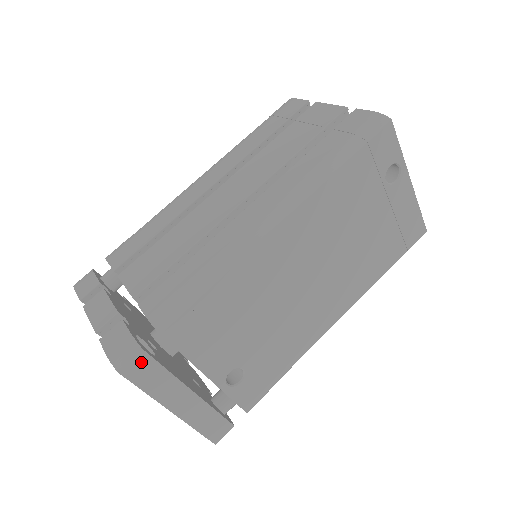
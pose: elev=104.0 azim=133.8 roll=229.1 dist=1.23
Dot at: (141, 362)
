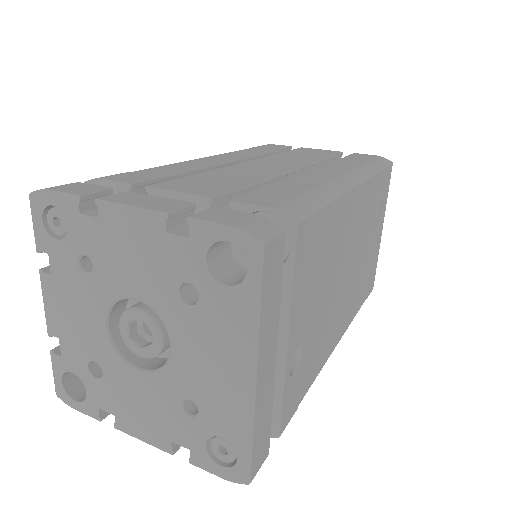
Dot at: (278, 250)
